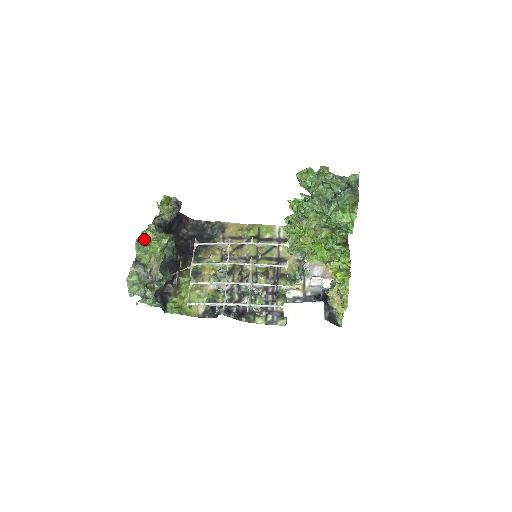
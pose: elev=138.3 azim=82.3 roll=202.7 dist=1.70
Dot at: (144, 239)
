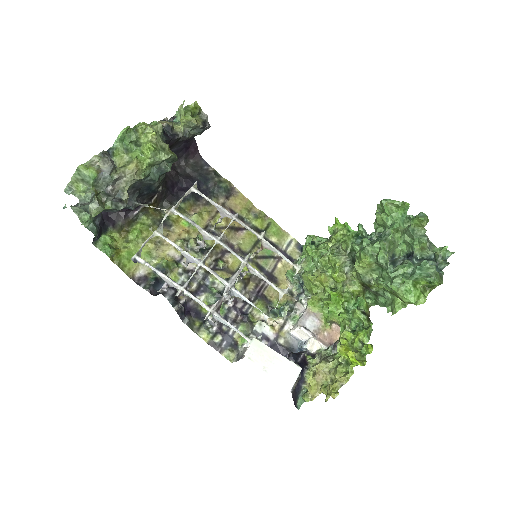
Dot at: (138, 133)
